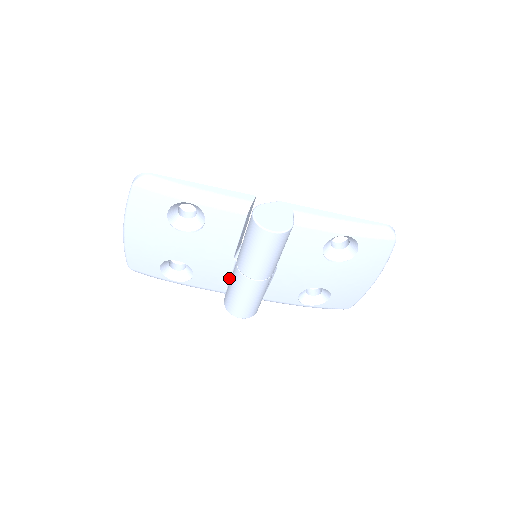
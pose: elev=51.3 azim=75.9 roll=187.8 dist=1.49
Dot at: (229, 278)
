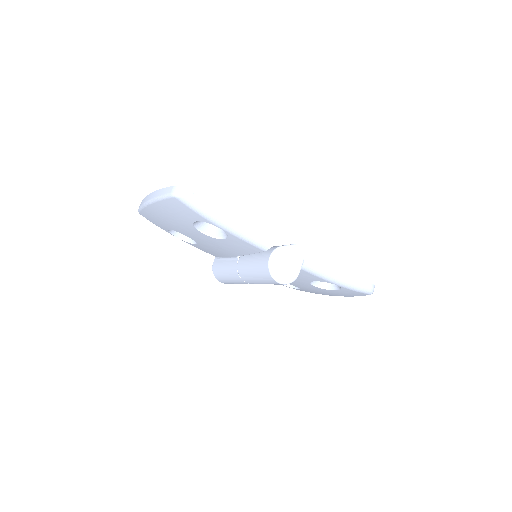
Dot at: (225, 258)
